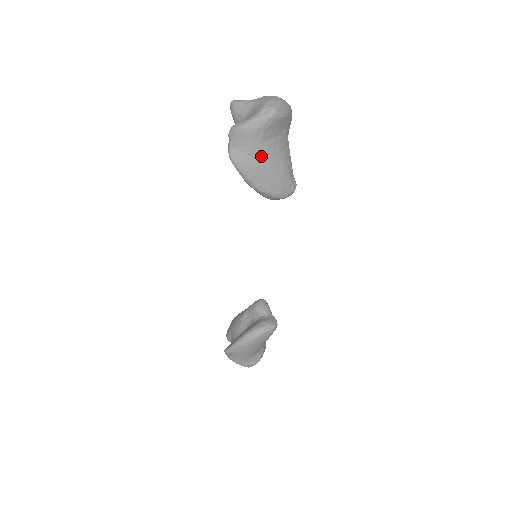
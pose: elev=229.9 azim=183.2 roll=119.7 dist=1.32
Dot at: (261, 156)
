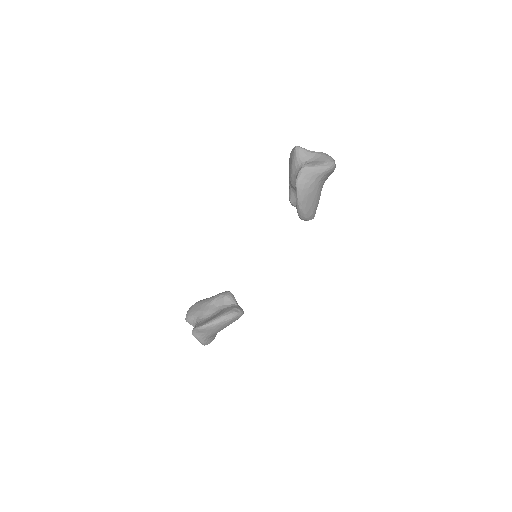
Dot at: (314, 190)
